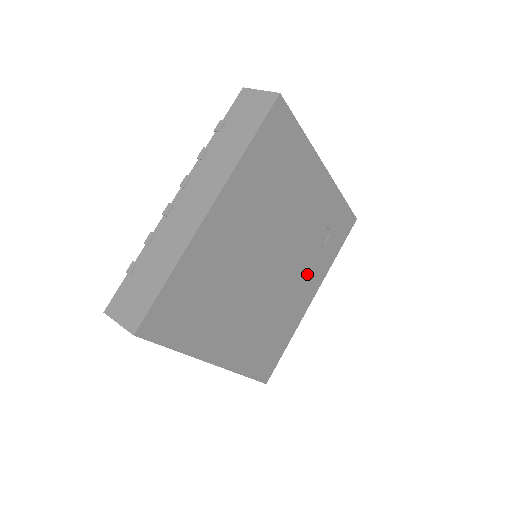
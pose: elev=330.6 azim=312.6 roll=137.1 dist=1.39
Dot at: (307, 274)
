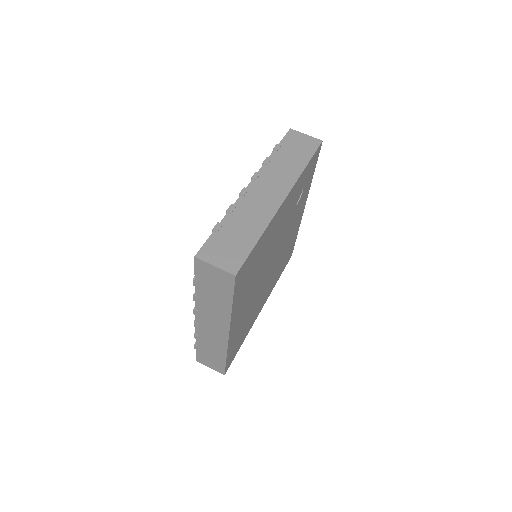
Dot at: (296, 217)
